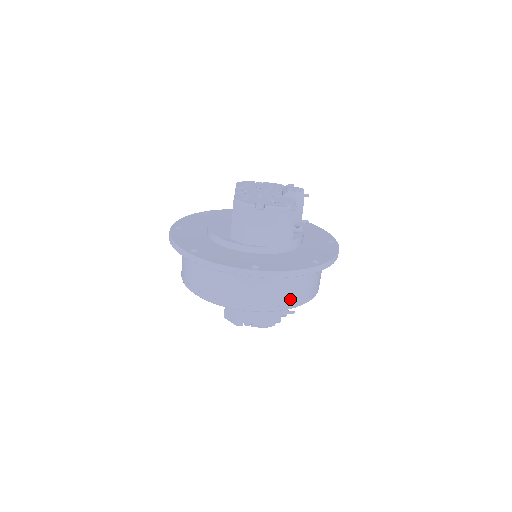
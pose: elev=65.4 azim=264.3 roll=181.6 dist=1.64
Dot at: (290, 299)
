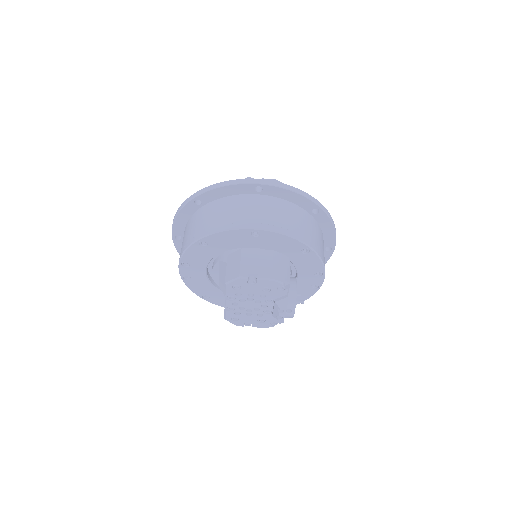
Dot at: (296, 229)
